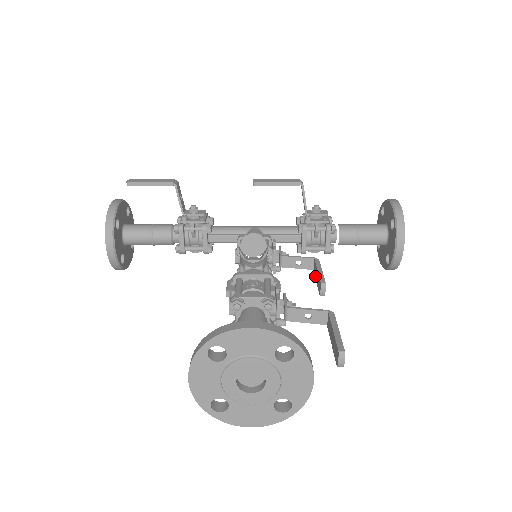
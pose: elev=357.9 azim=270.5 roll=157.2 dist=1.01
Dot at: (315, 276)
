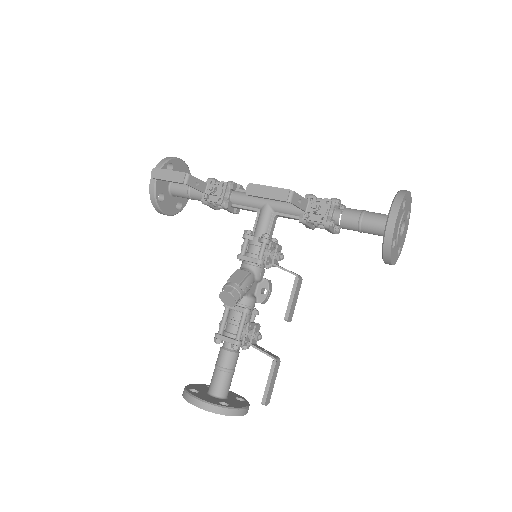
Dot at: occluded
